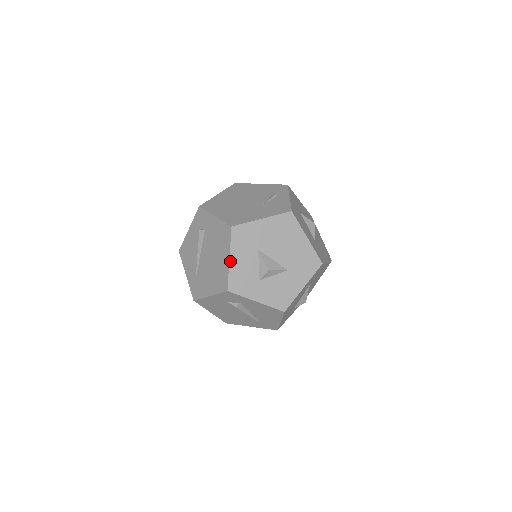
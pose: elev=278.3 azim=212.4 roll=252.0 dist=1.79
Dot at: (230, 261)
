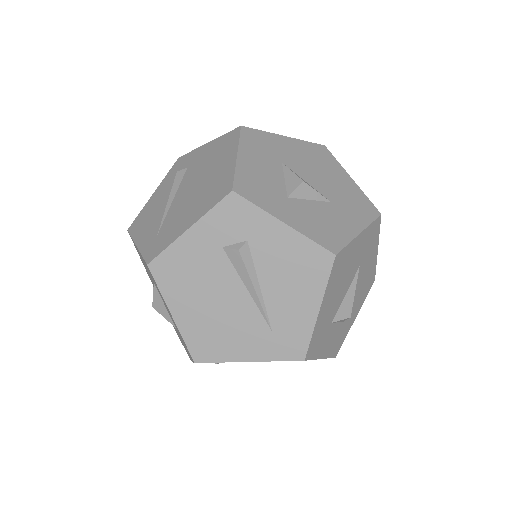
Dot at: (238, 158)
